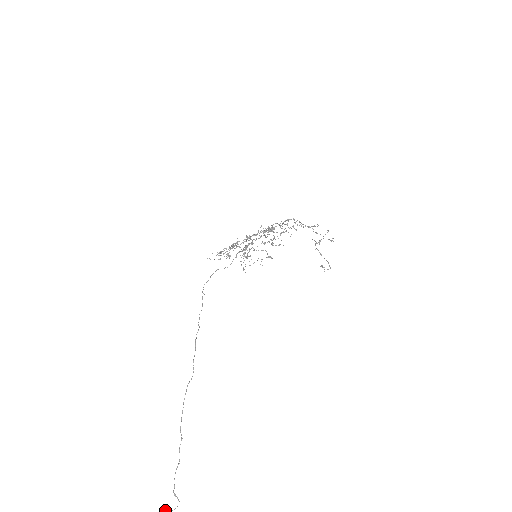
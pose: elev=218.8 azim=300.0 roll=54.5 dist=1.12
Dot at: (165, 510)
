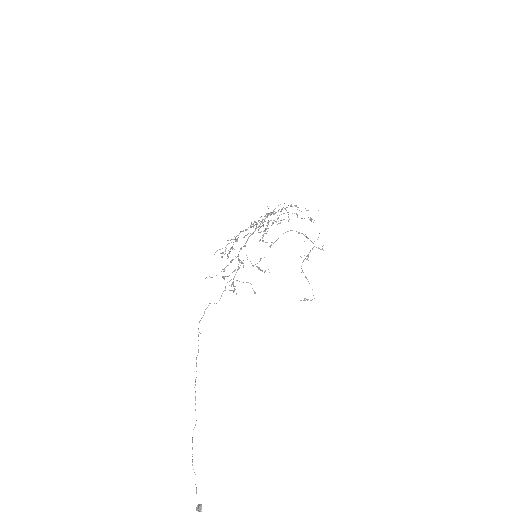
Dot at: (200, 507)
